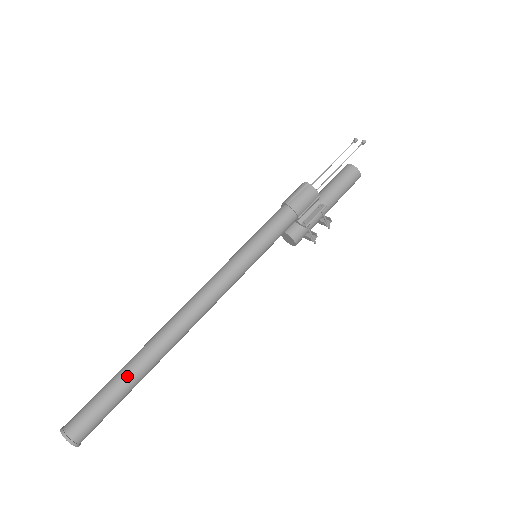
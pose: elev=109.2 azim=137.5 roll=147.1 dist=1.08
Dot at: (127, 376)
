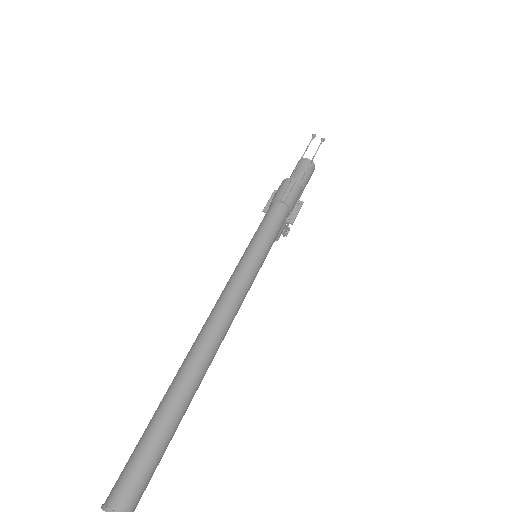
Dot at: (175, 418)
